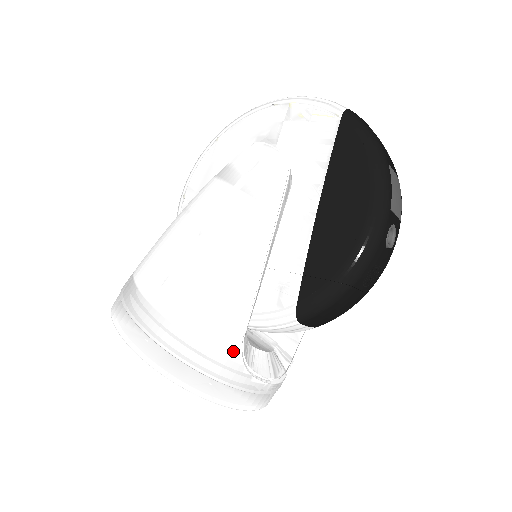
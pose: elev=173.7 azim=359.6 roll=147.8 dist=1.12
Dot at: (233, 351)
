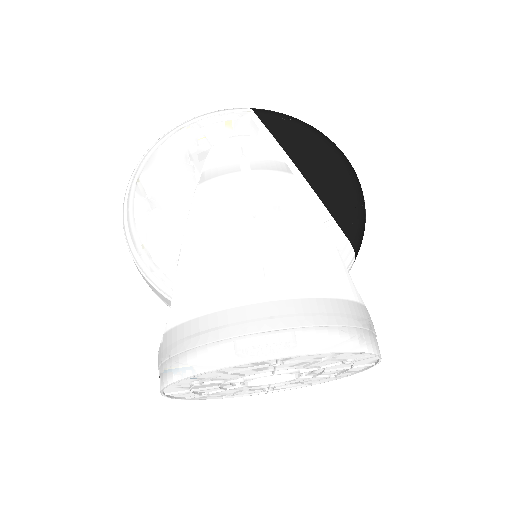
Dot at: (357, 295)
